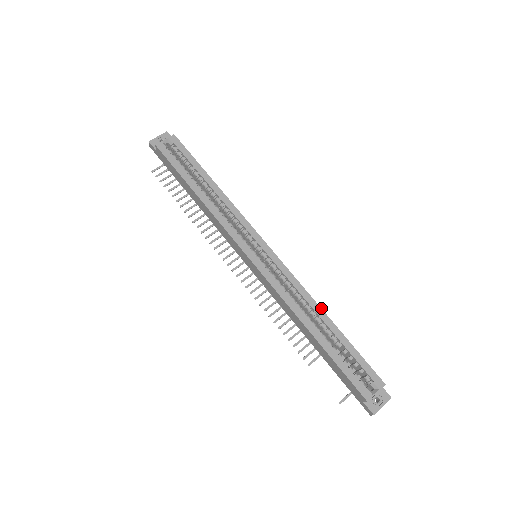
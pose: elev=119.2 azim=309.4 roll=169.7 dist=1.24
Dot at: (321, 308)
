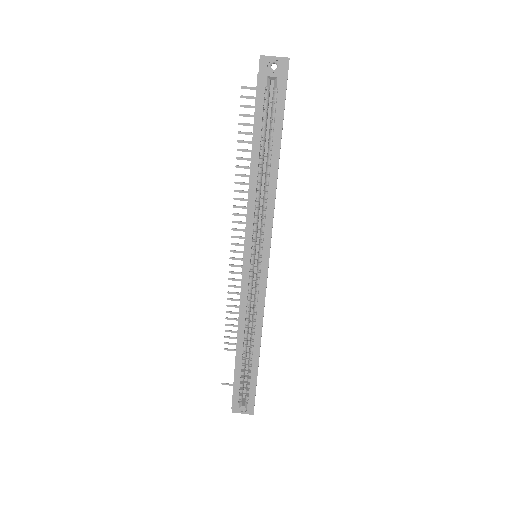
Dot at: occluded
